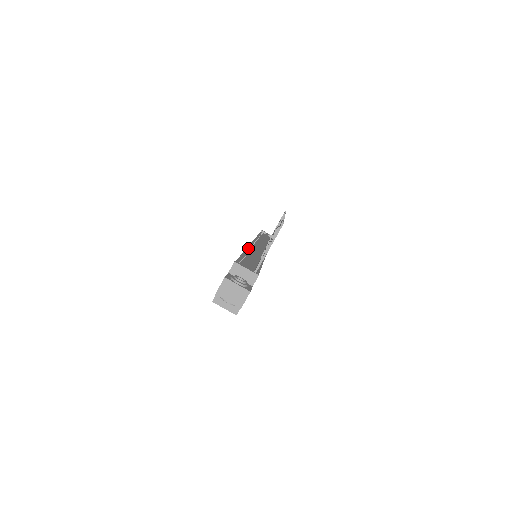
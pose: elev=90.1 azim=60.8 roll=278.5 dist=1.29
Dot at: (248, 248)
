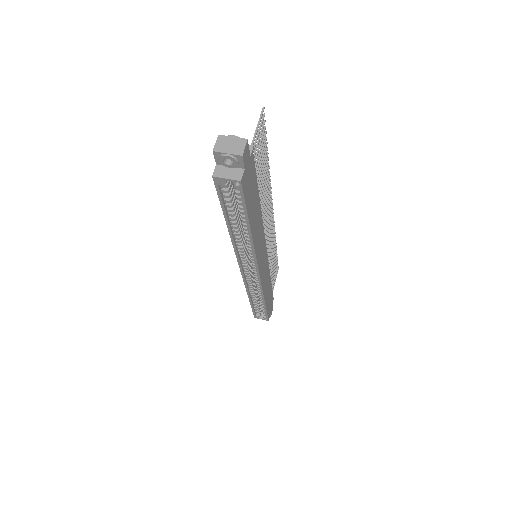
Dot at: occluded
